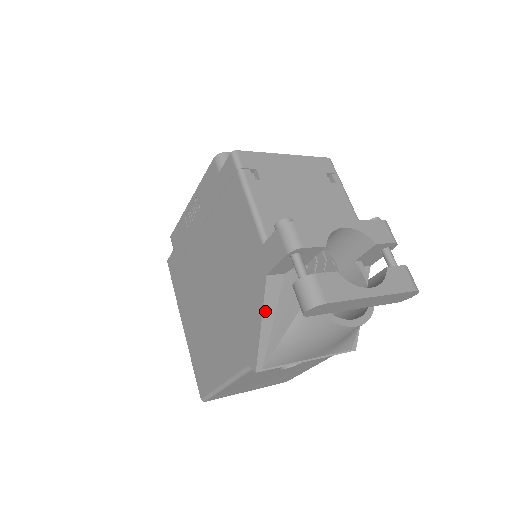
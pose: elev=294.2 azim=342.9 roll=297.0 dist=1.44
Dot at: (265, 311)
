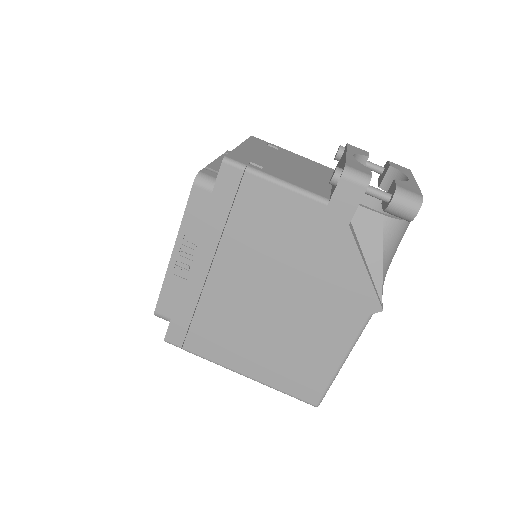
Dot at: (361, 256)
